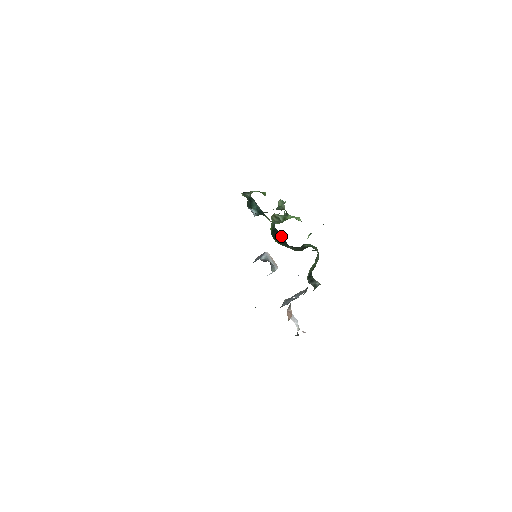
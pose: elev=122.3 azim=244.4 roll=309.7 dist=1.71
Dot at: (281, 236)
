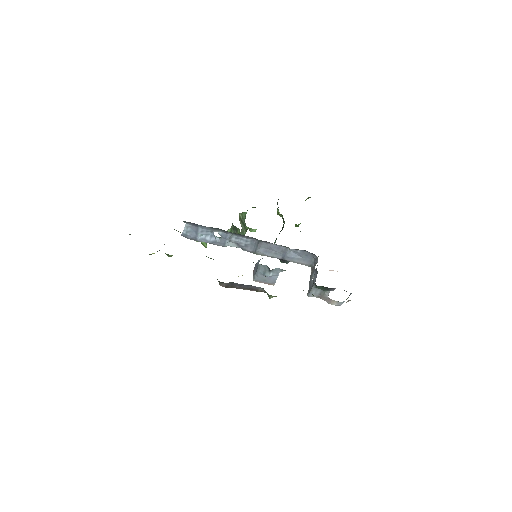
Dot at: occluded
